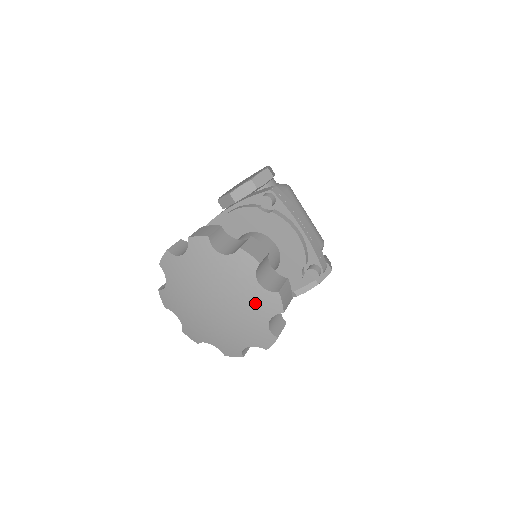
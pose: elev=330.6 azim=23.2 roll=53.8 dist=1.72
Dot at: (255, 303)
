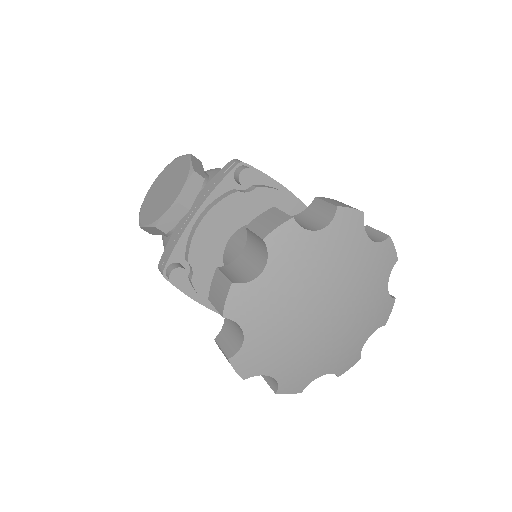
Dot at: (373, 269)
